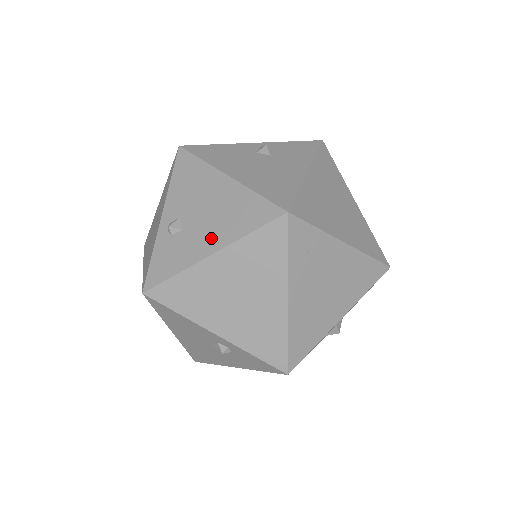
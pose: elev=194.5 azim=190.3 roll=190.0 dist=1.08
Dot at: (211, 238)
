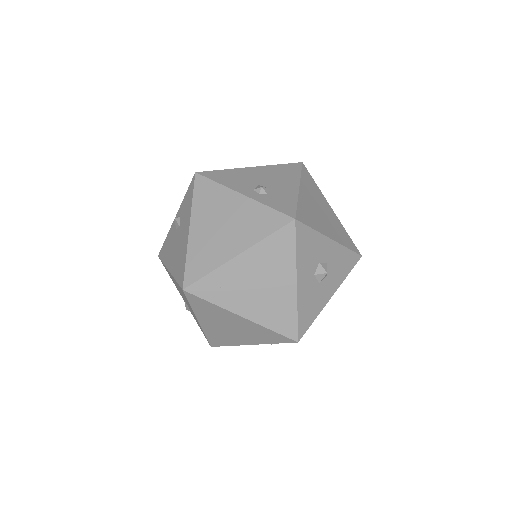
Dot at: (192, 311)
